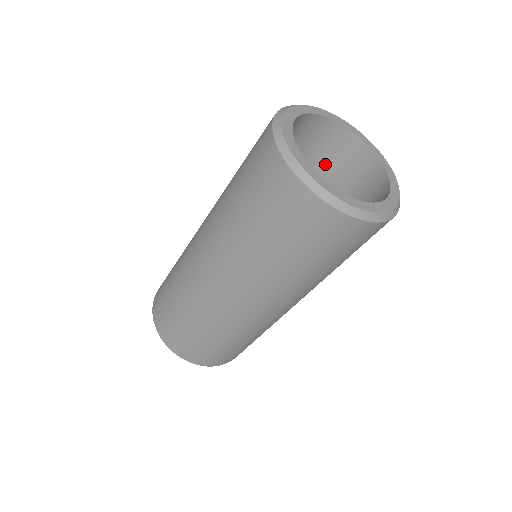
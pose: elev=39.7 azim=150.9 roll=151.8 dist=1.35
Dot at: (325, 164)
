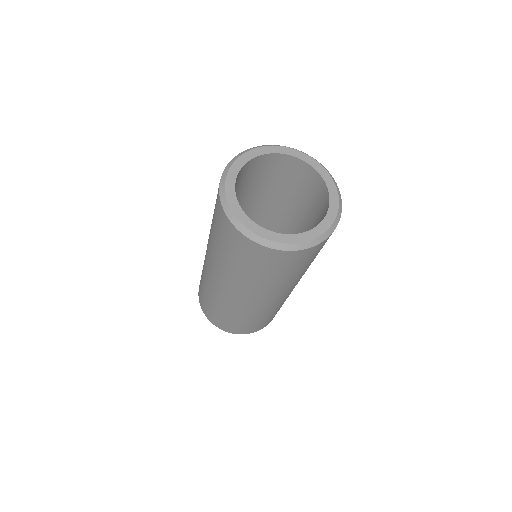
Dot at: (314, 206)
